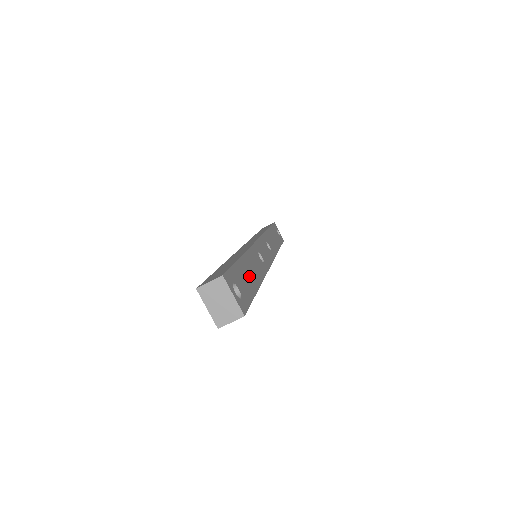
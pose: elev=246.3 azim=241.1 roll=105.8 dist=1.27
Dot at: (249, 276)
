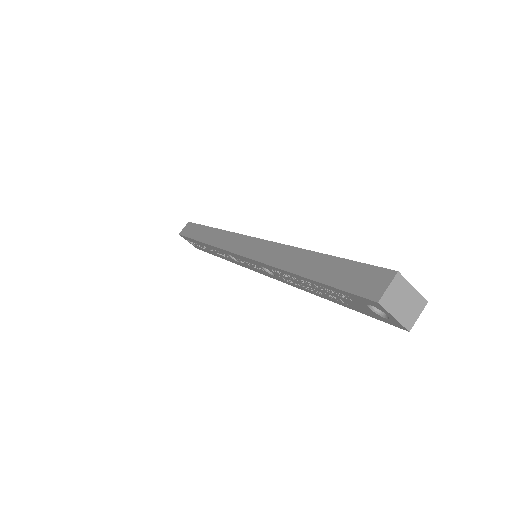
Dot at: occluded
